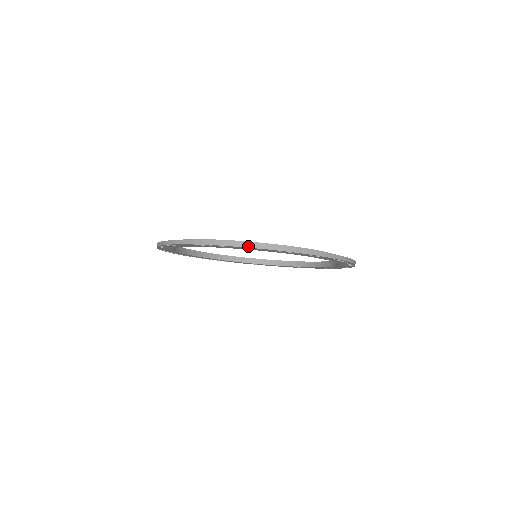
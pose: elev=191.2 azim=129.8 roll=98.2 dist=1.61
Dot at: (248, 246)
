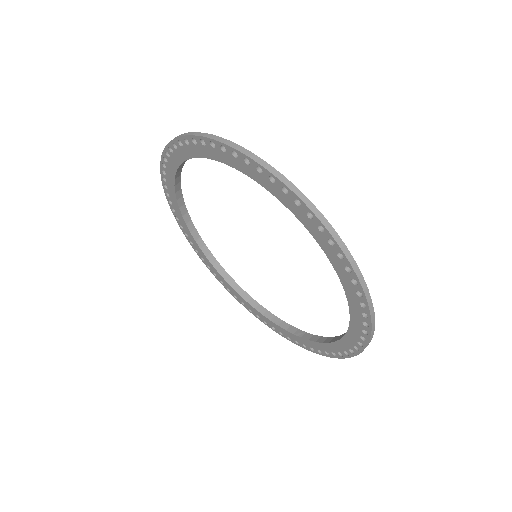
Dot at: (252, 157)
